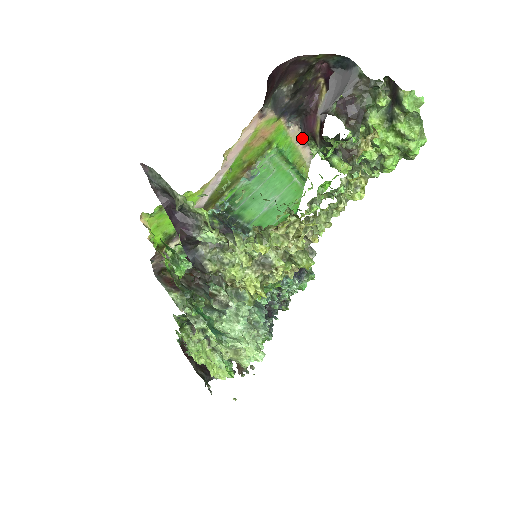
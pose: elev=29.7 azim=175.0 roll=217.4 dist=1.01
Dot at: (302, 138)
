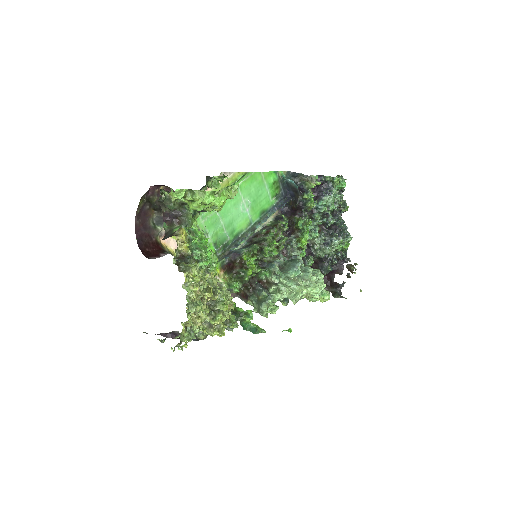
Dot at: occluded
